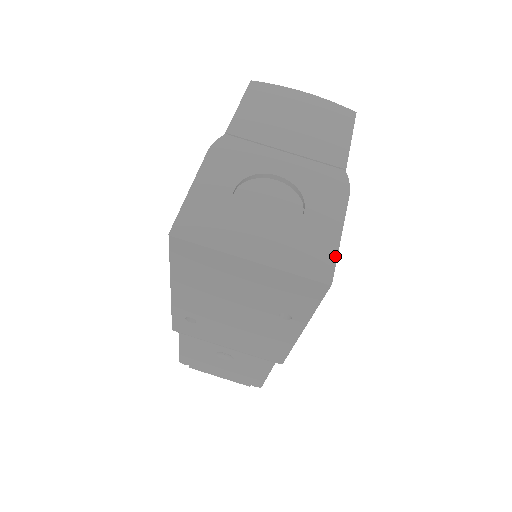
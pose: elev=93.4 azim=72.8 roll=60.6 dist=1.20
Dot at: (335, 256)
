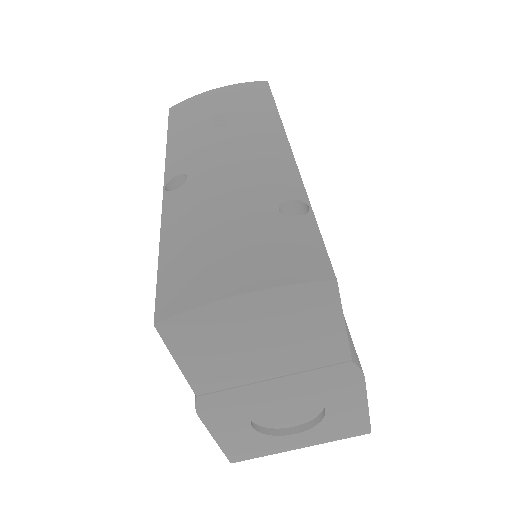
Dot at: (368, 420)
